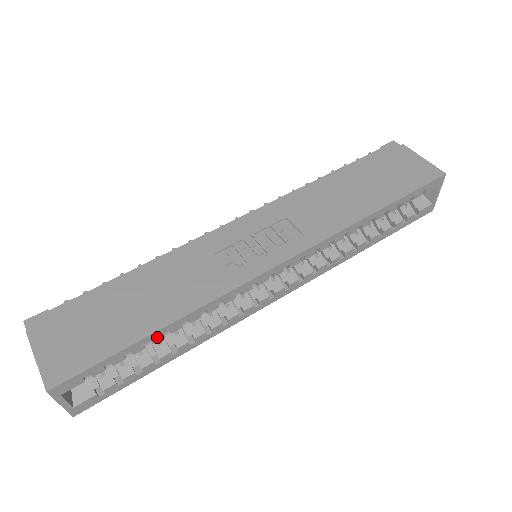
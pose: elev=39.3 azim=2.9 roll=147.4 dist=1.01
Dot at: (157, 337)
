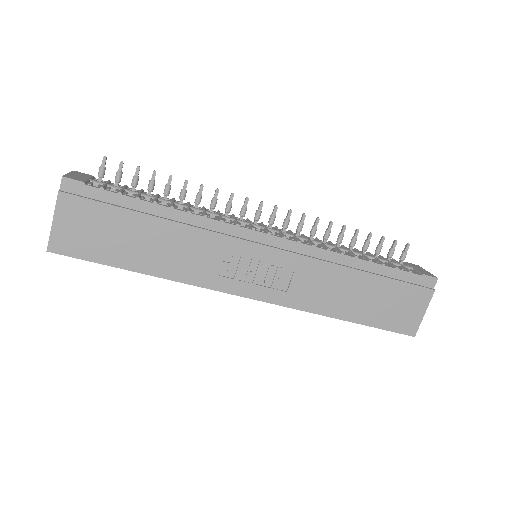
Dot at: (138, 270)
